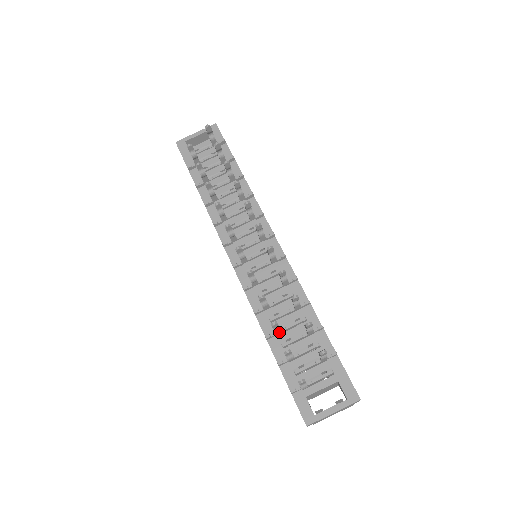
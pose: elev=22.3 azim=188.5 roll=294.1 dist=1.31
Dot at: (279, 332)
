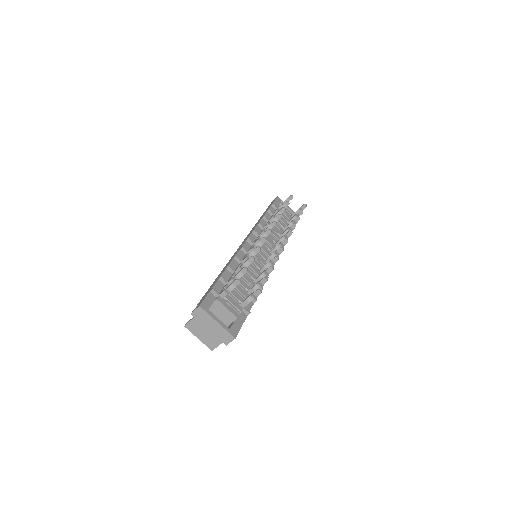
Dot at: occluded
